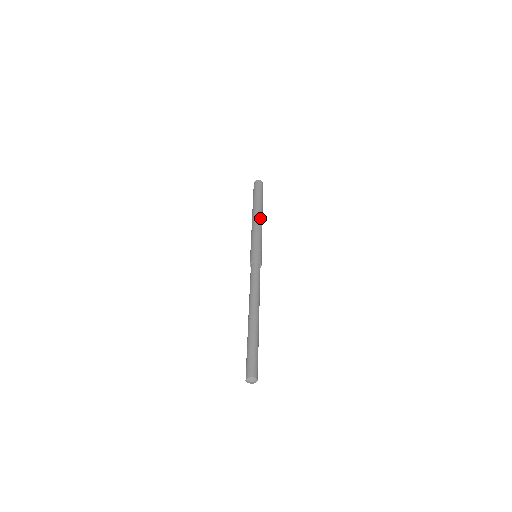
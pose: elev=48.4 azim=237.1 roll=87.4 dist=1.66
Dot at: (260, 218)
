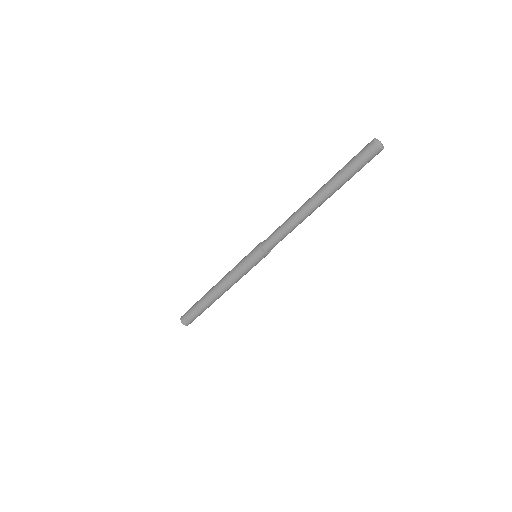
Dot at: occluded
